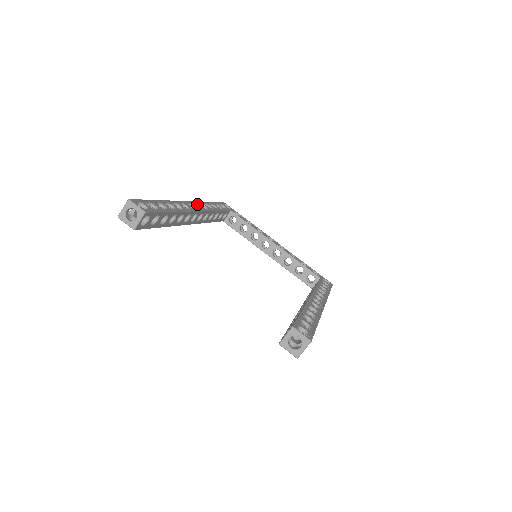
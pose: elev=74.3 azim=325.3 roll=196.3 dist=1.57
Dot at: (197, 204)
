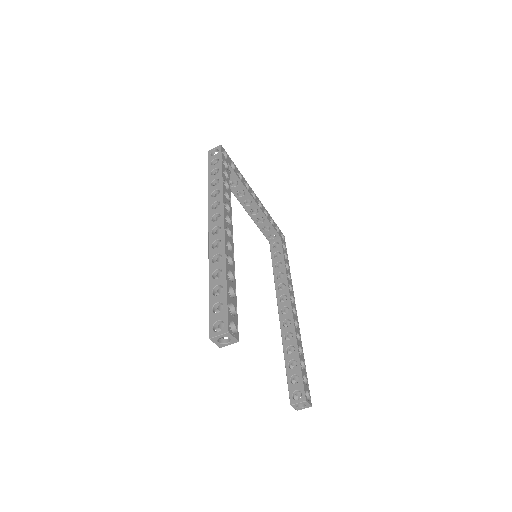
Dot at: (226, 214)
